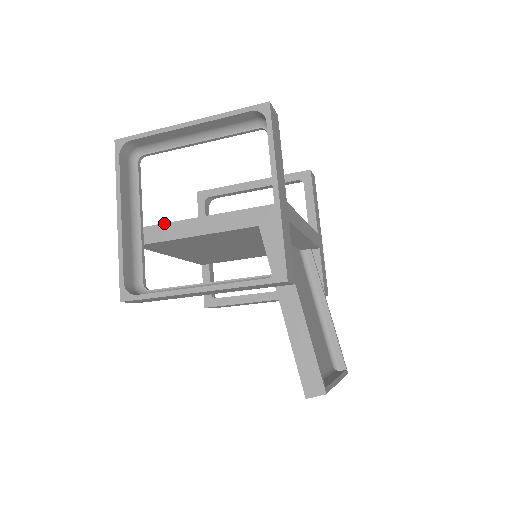
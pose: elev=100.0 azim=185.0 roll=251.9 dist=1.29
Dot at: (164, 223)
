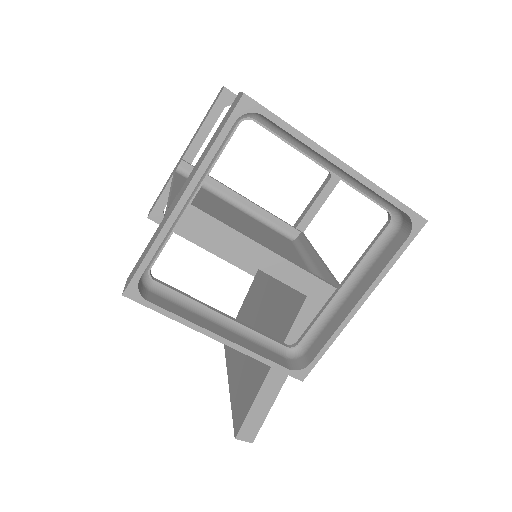
Dot at: (218, 220)
